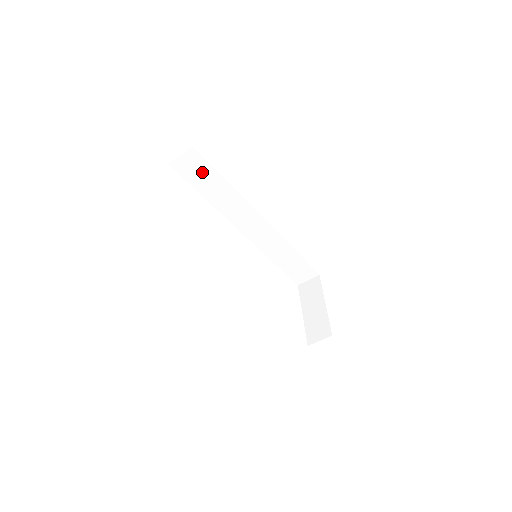
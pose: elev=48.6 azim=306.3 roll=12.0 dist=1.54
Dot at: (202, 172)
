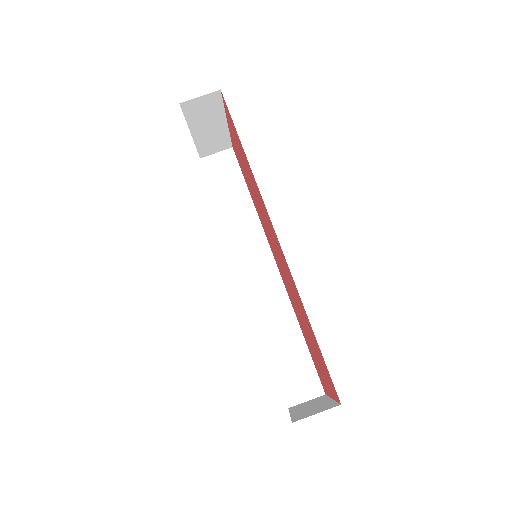
Dot at: (229, 177)
